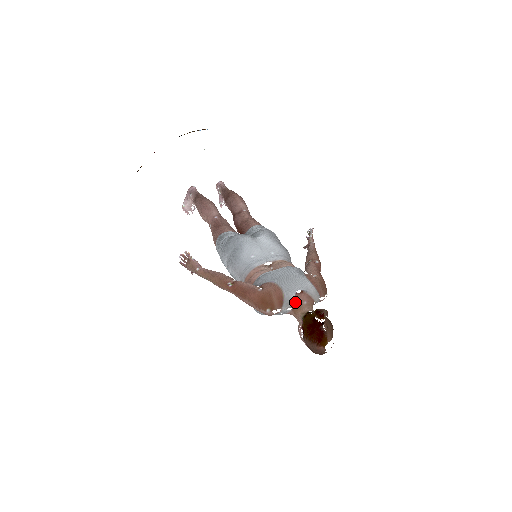
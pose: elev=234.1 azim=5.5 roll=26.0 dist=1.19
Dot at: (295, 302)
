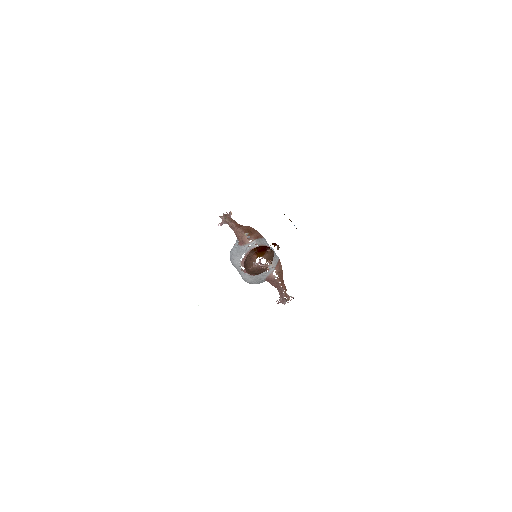
Dot at: occluded
